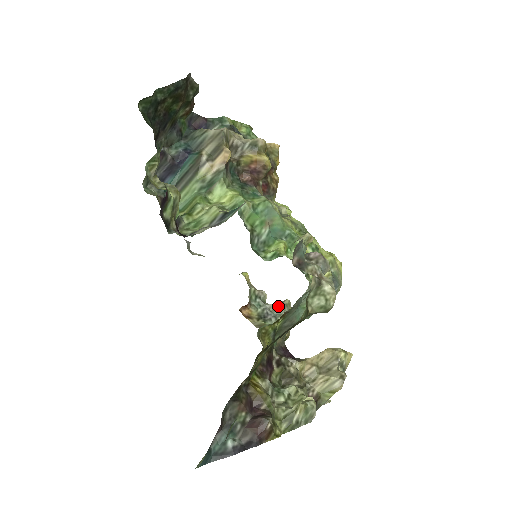
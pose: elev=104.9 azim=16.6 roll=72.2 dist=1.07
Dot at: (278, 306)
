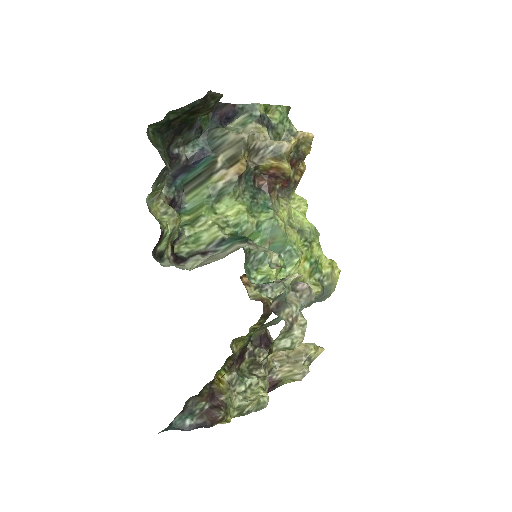
Dot at: occluded
